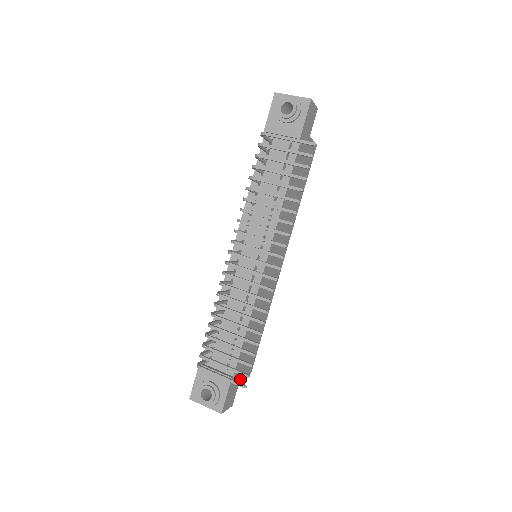
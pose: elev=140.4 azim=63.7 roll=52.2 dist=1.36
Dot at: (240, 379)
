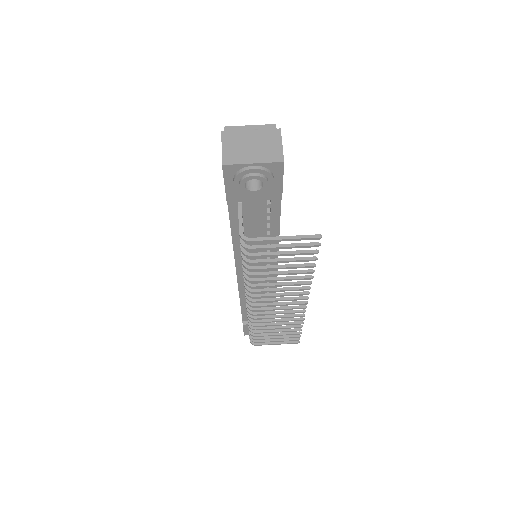
Dot at: occluded
